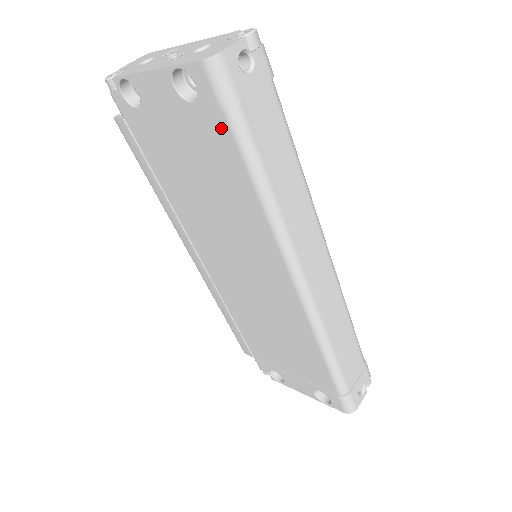
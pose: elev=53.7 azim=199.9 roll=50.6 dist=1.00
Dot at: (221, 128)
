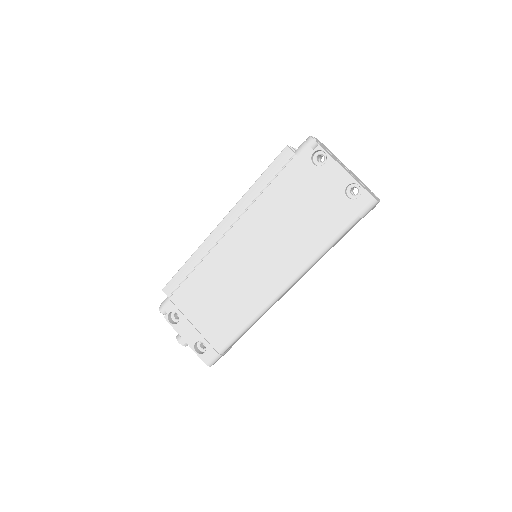
Dot at: (345, 216)
